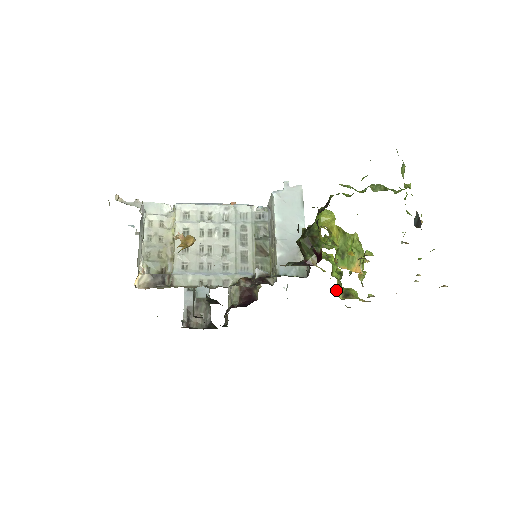
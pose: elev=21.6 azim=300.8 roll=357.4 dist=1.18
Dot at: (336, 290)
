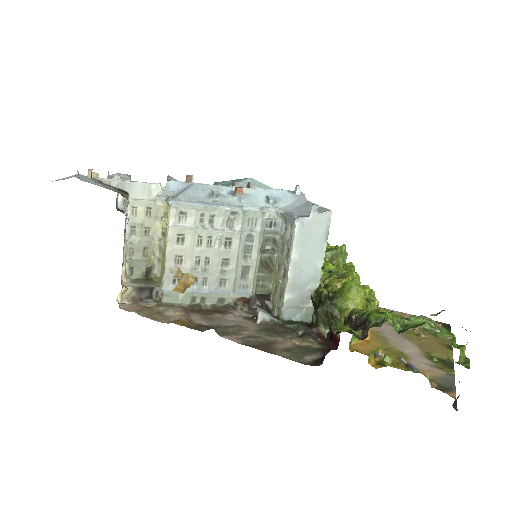
Dot at: occluded
